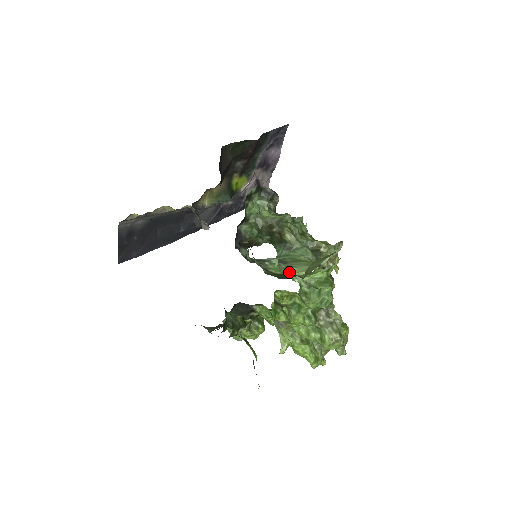
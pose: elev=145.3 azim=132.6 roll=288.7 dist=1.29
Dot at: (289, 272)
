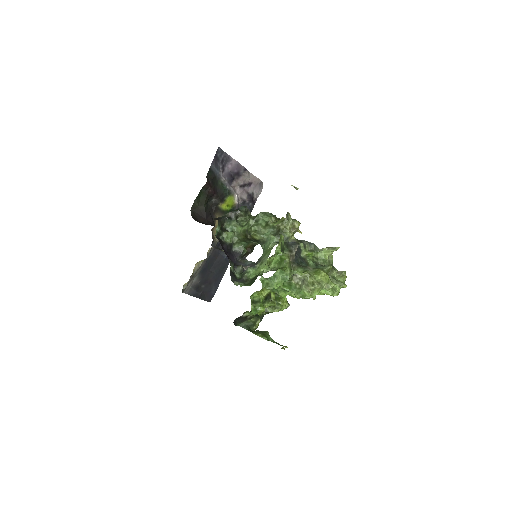
Dot at: (261, 269)
